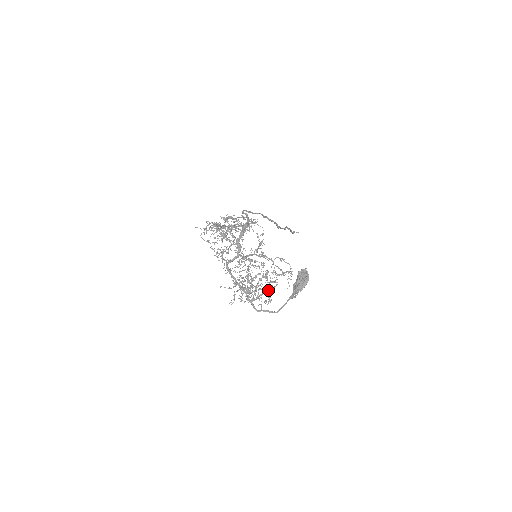
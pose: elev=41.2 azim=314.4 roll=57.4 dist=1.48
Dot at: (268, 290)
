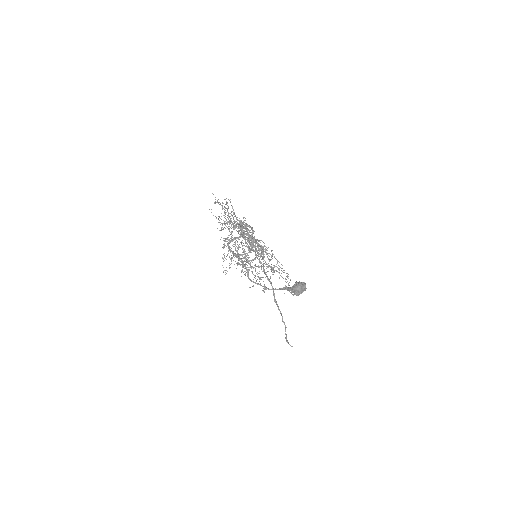
Dot at: occluded
